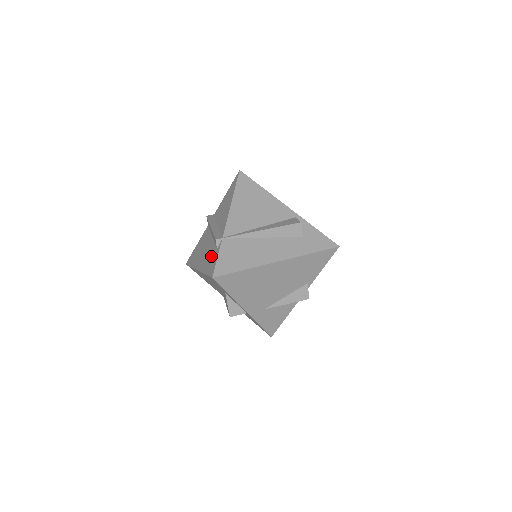
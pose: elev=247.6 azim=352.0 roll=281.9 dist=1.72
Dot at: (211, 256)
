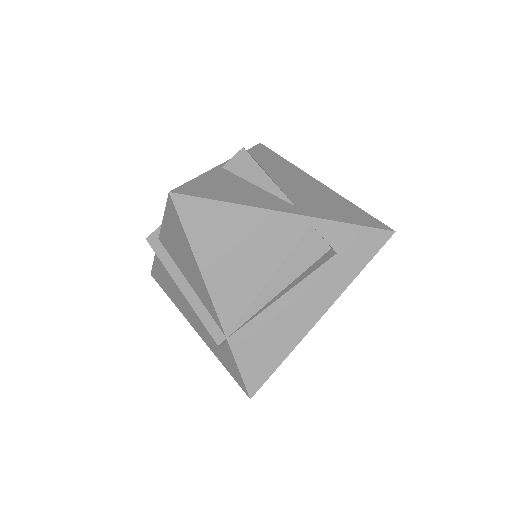
Dot at: (217, 346)
